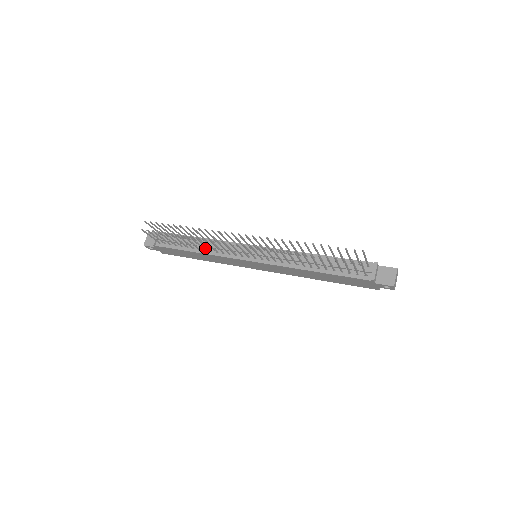
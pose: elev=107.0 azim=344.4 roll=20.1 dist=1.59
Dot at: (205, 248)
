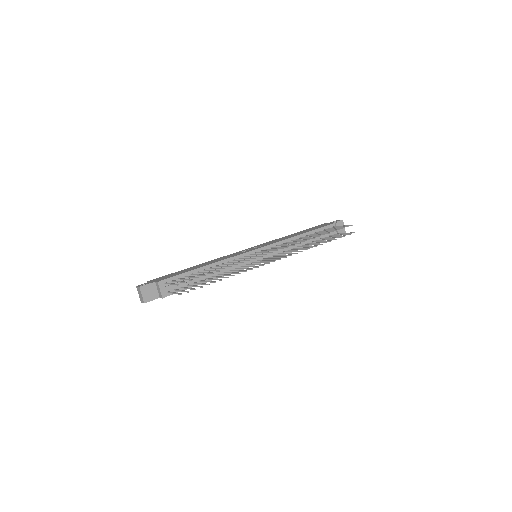
Dot at: (217, 273)
